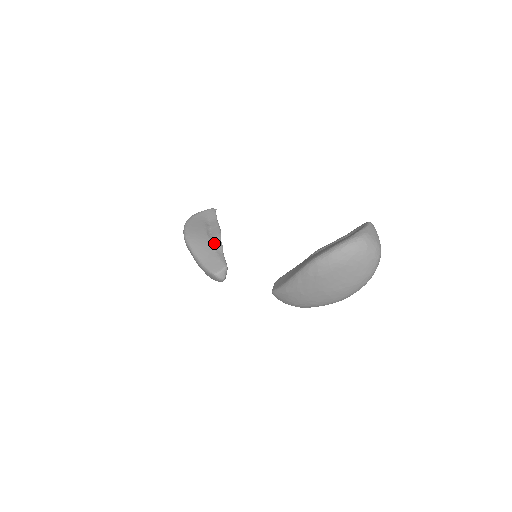
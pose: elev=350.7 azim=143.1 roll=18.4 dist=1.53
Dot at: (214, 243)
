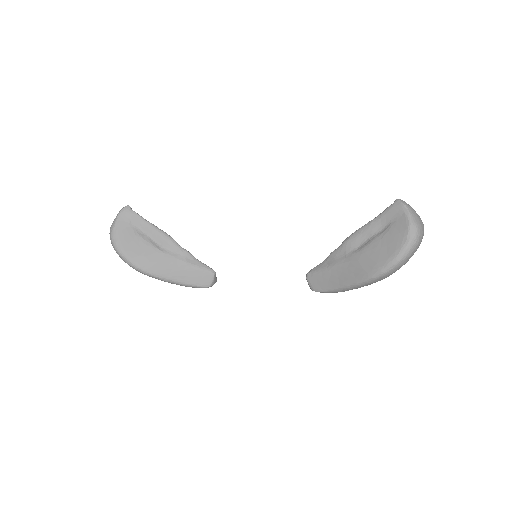
Dot at: (177, 255)
